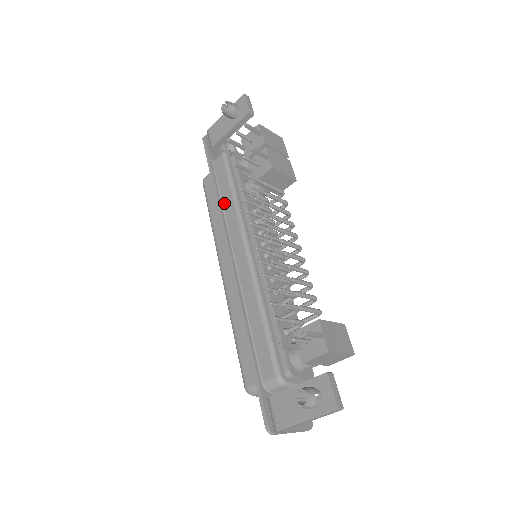
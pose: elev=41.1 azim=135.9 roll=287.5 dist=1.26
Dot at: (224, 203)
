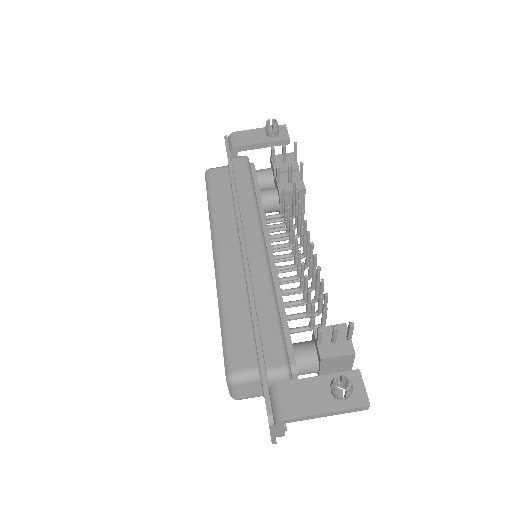
Dot at: (240, 196)
